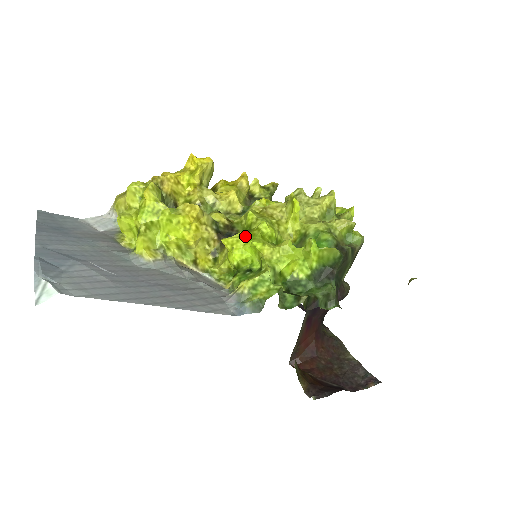
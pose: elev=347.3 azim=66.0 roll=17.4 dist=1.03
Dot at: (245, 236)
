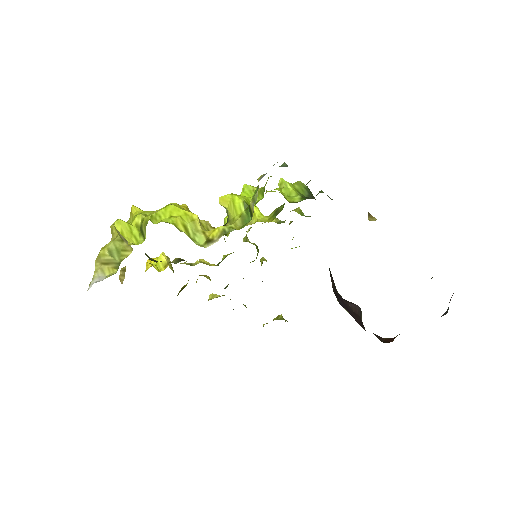
Dot at: occluded
